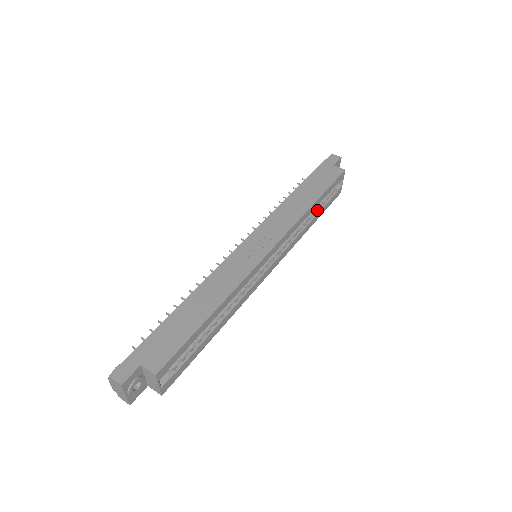
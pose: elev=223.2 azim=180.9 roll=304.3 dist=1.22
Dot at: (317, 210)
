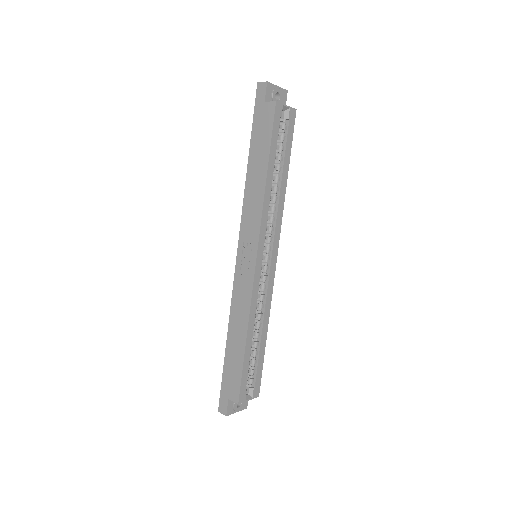
Dot at: (281, 161)
